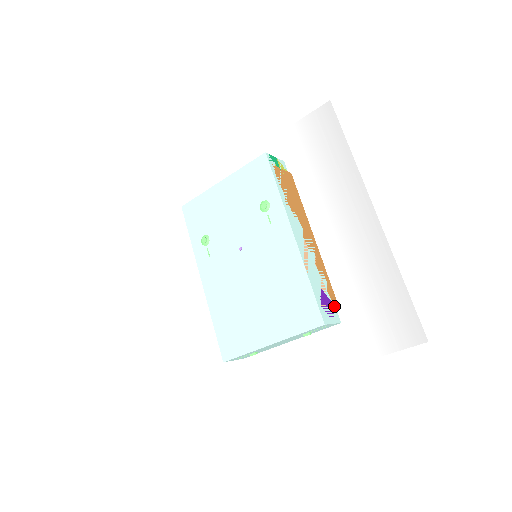
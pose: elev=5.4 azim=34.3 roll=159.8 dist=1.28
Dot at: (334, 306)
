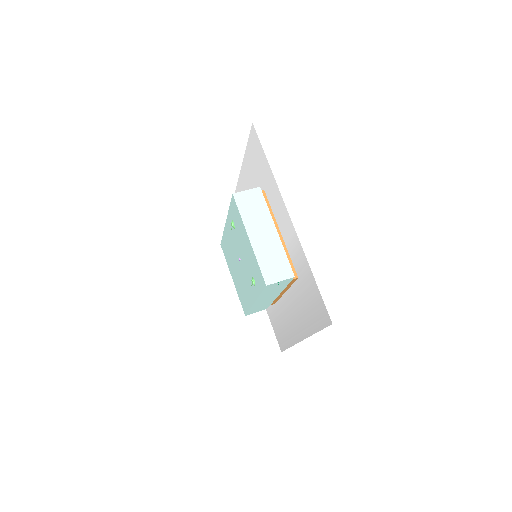
Dot at: occluded
